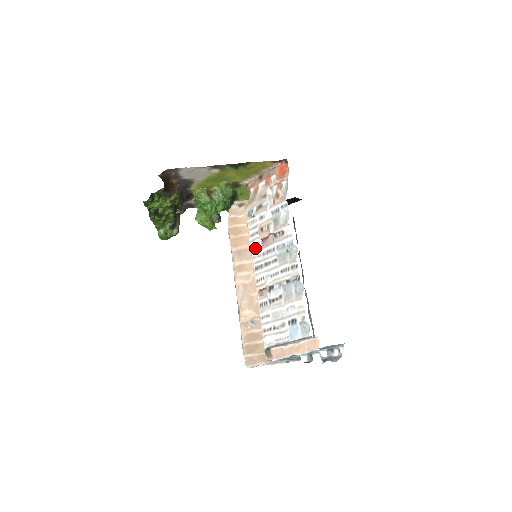
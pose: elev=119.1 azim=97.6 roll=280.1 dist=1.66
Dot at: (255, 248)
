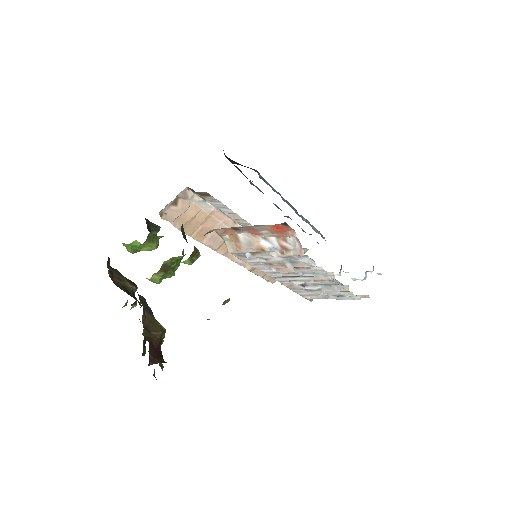
Dot at: (266, 271)
